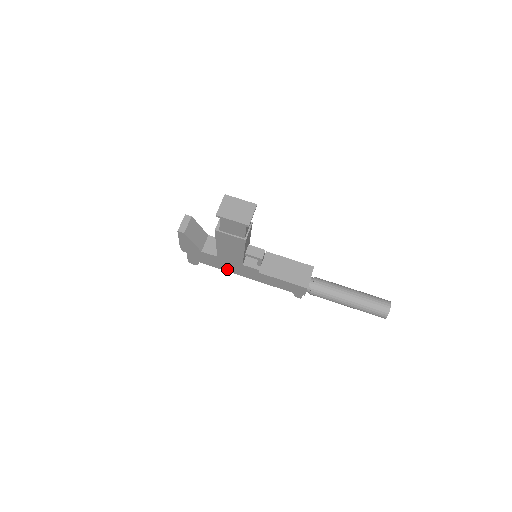
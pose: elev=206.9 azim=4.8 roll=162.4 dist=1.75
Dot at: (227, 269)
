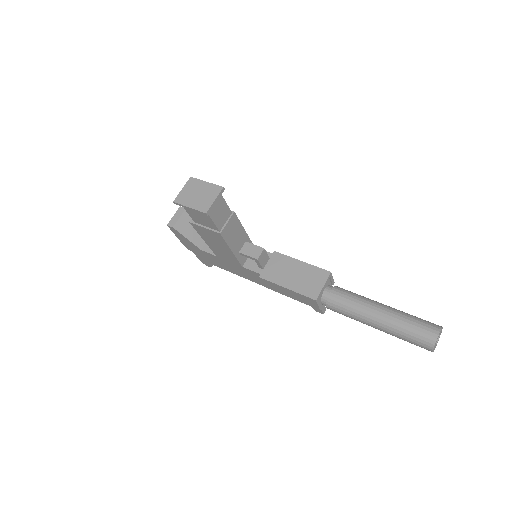
Dot at: (235, 272)
